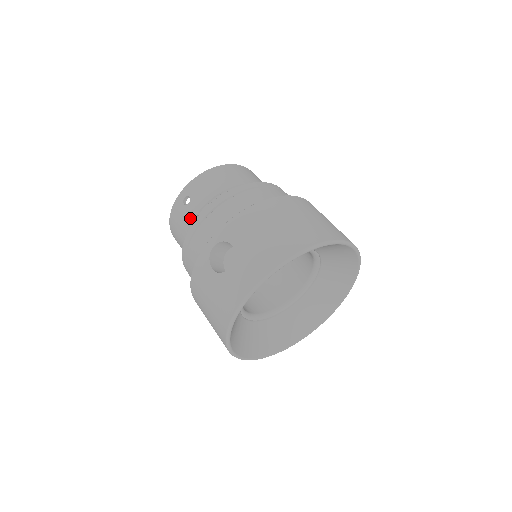
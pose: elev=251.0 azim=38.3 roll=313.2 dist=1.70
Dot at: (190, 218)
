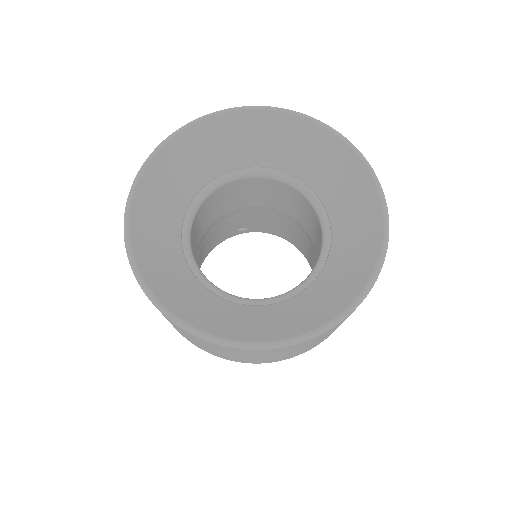
Dot at: occluded
